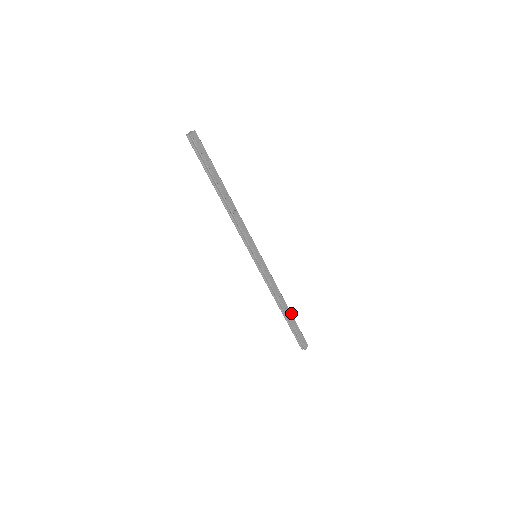
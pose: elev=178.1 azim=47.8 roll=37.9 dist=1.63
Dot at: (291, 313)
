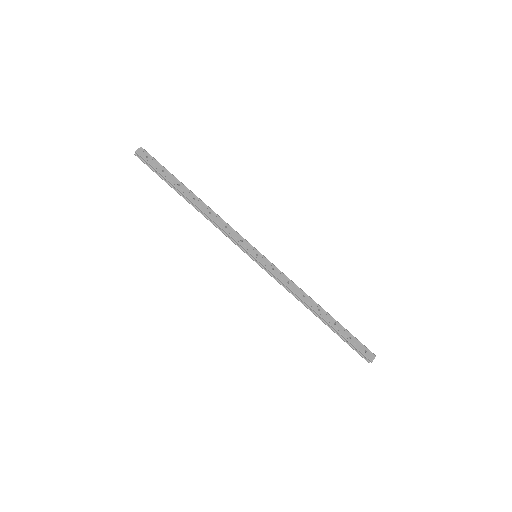
Dot at: (331, 316)
